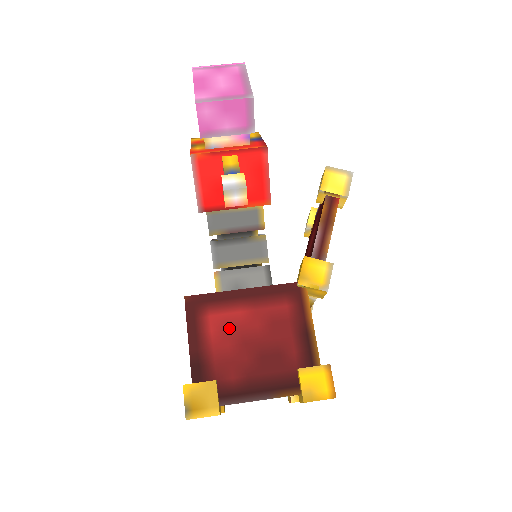
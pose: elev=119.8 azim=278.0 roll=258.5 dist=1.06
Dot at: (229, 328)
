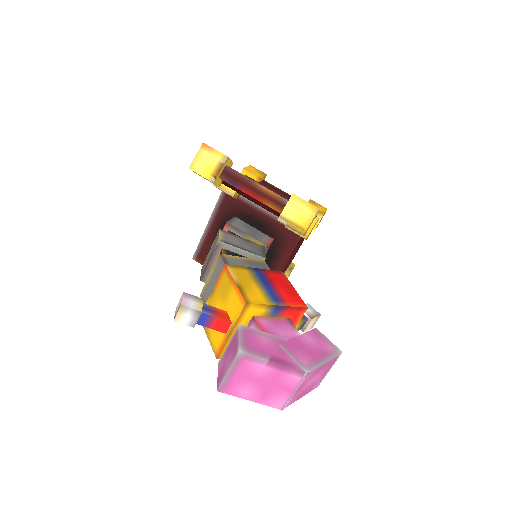
Dot at: occluded
